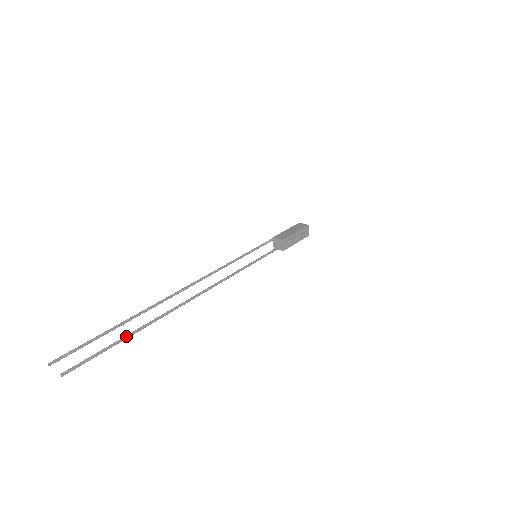
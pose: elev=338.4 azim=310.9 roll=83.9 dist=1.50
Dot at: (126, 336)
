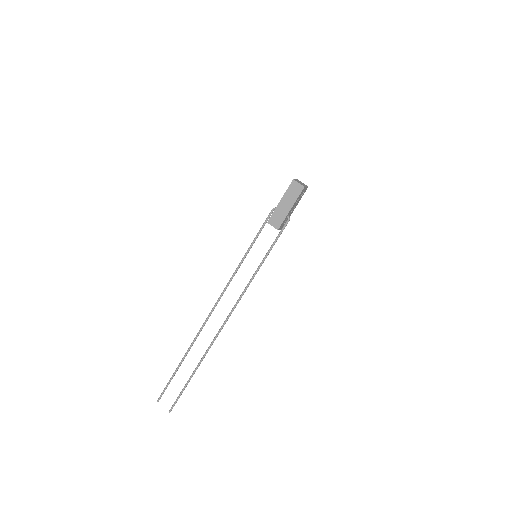
Dot at: (189, 380)
